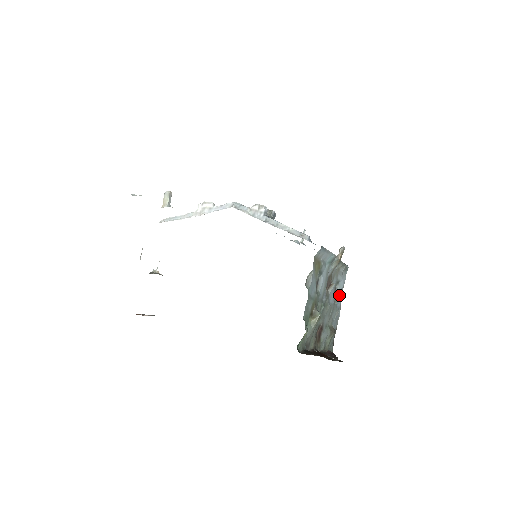
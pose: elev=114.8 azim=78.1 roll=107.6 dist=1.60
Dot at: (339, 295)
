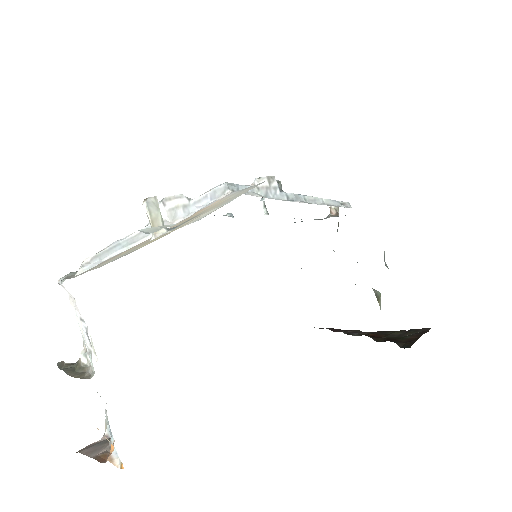
Dot at: occluded
